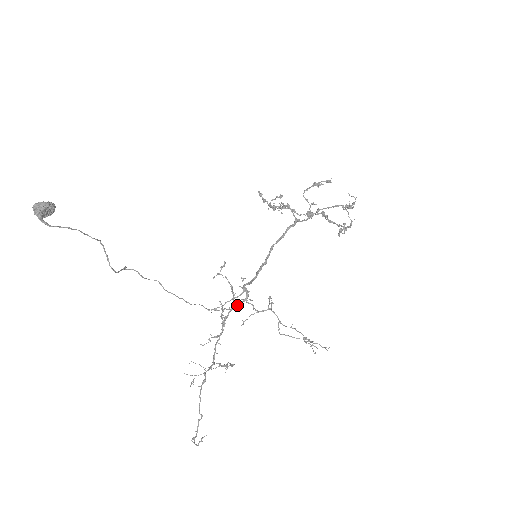
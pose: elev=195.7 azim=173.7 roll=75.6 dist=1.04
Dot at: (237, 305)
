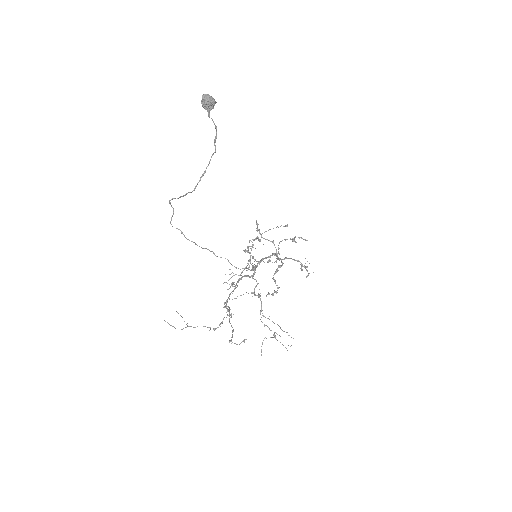
Dot at: (248, 275)
